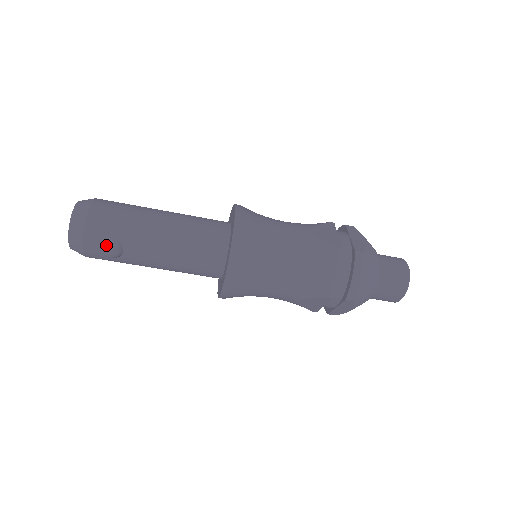
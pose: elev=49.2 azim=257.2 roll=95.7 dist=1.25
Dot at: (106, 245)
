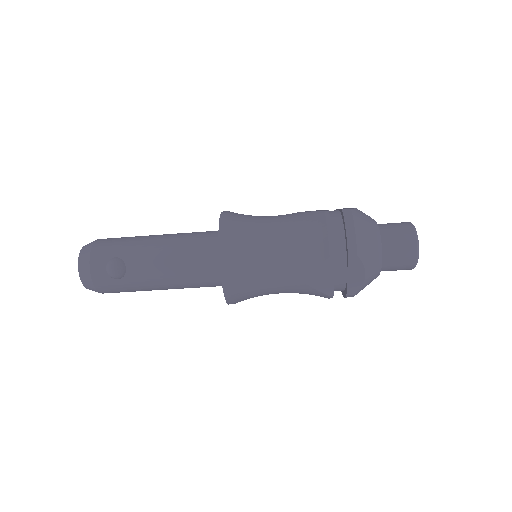
Dot at: (109, 263)
